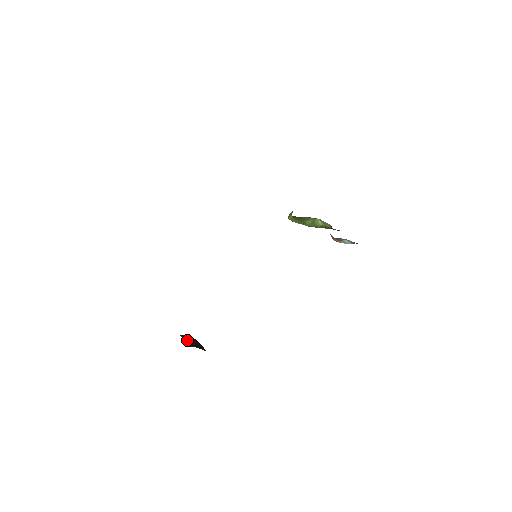
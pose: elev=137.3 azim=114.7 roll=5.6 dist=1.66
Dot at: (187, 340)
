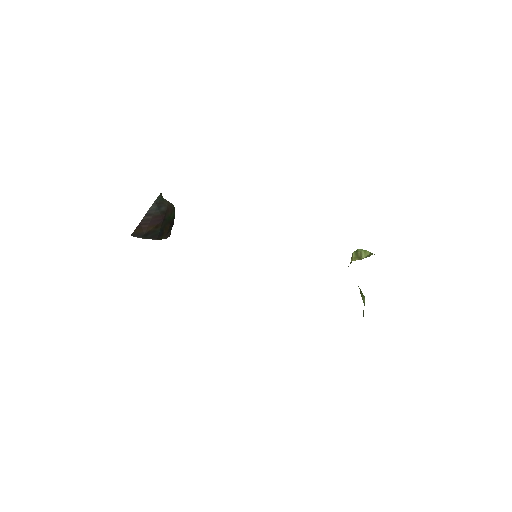
Dot at: (148, 218)
